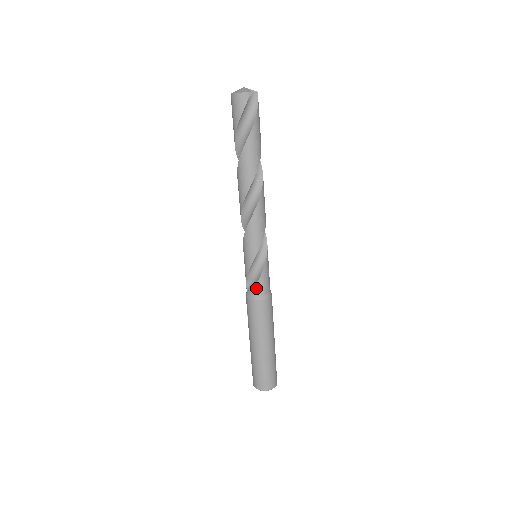
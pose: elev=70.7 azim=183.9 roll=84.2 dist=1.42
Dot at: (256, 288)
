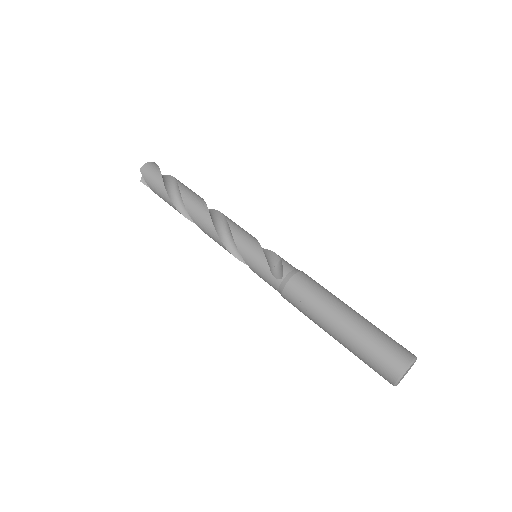
Dot at: (286, 264)
